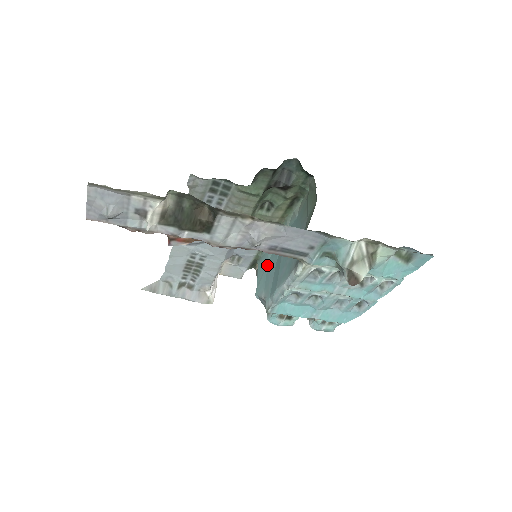
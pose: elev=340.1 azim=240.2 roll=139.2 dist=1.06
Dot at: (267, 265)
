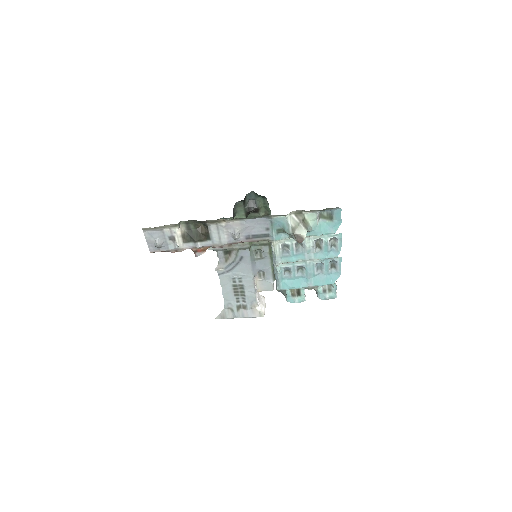
Dot at: occluded
